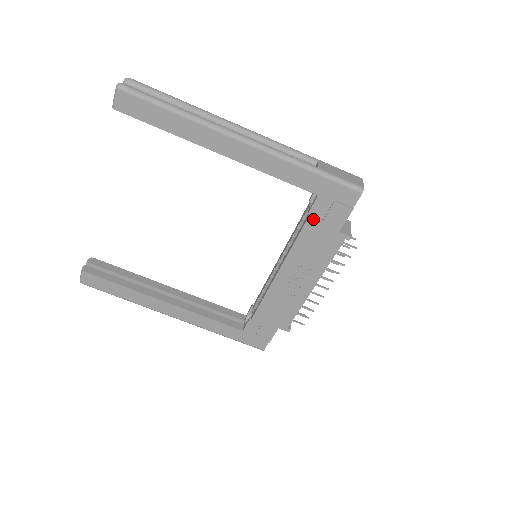
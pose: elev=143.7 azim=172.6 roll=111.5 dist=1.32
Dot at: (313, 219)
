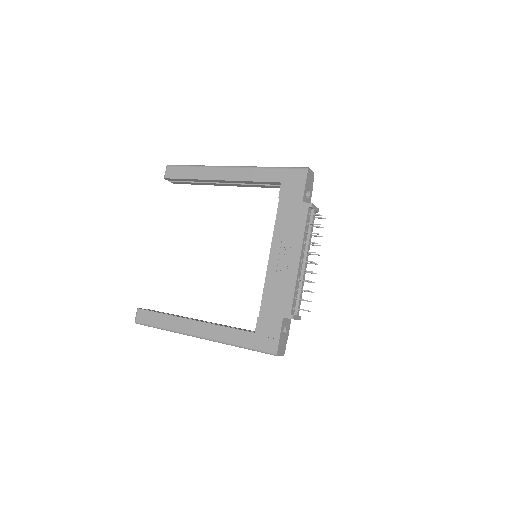
Dot at: (282, 200)
